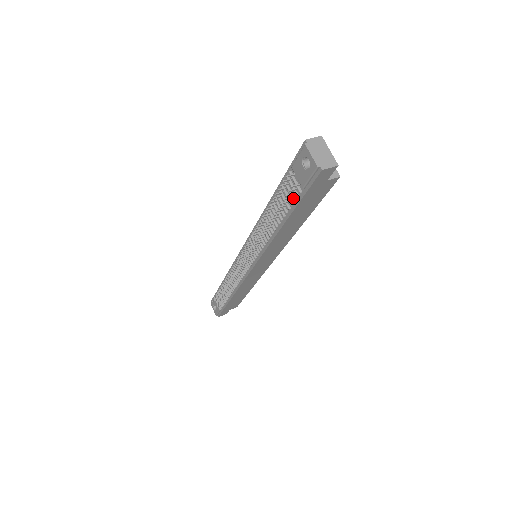
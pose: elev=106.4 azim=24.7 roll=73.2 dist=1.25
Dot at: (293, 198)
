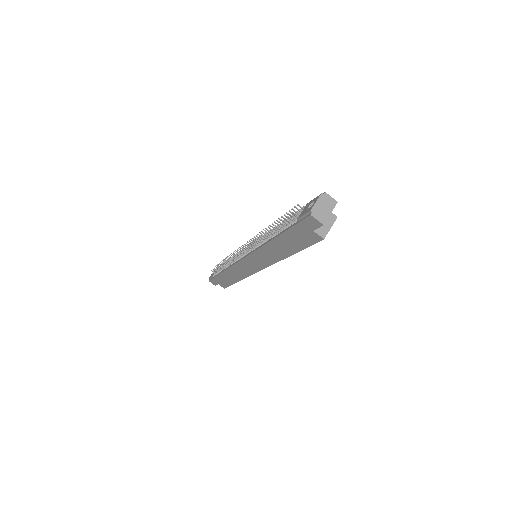
Dot at: (290, 223)
